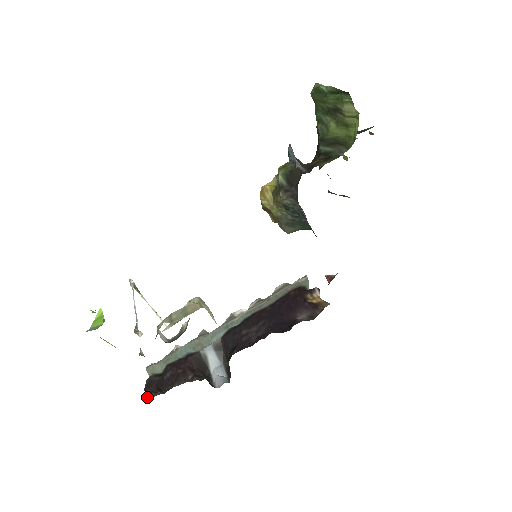
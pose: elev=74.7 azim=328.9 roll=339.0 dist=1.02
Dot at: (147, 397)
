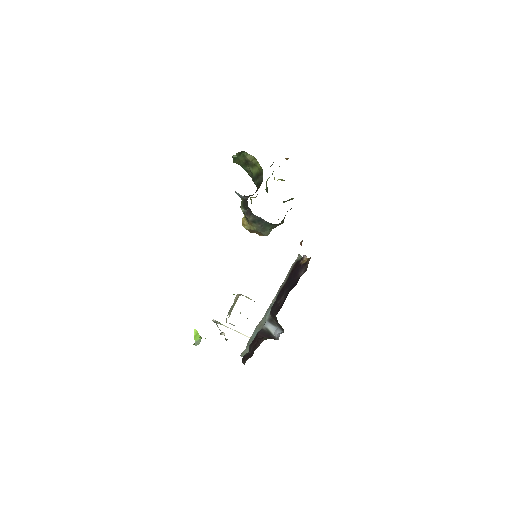
Dot at: (244, 364)
